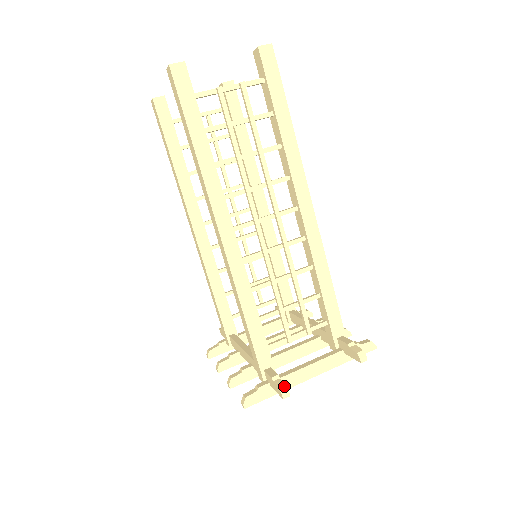
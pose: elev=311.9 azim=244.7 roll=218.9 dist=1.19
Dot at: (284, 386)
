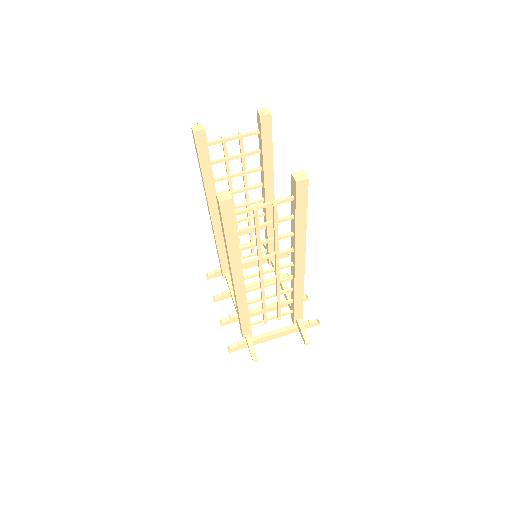
Dot at: (255, 356)
